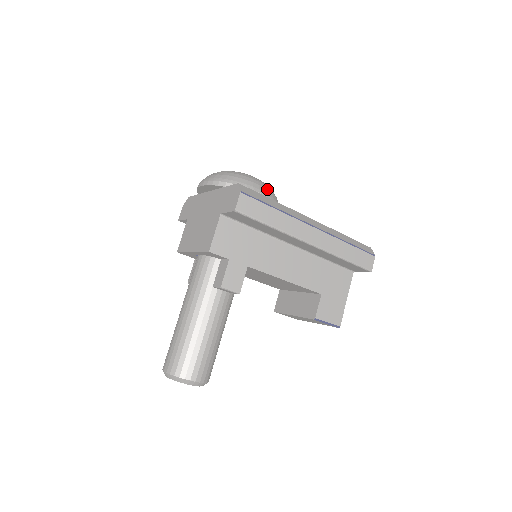
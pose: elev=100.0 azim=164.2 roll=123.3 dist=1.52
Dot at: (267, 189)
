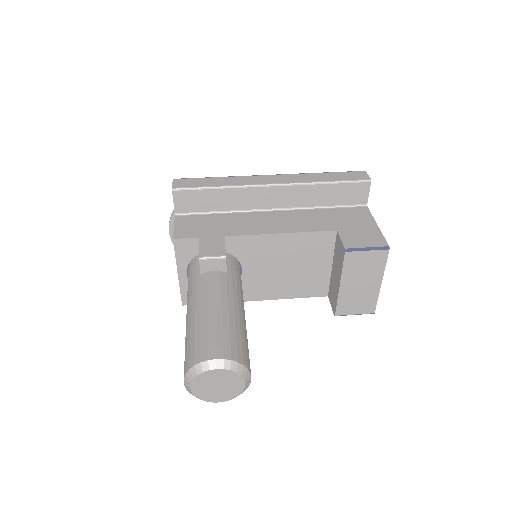
Dot at: occluded
